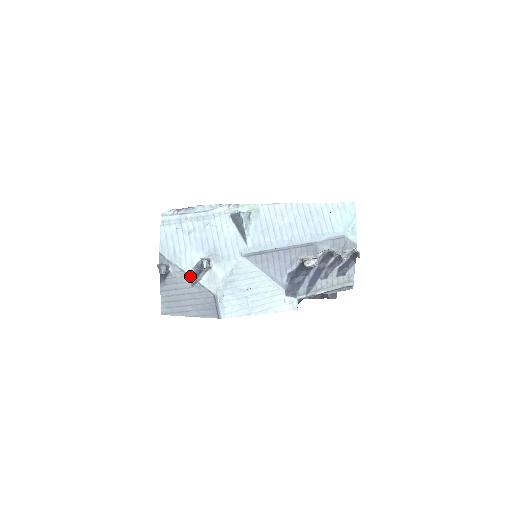
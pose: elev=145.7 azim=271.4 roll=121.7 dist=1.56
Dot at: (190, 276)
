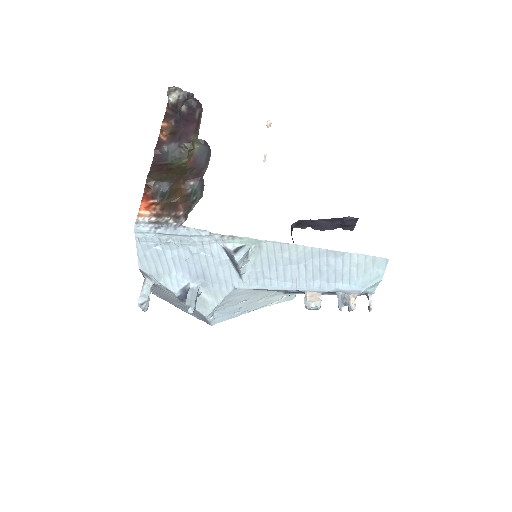
Dot at: (177, 297)
